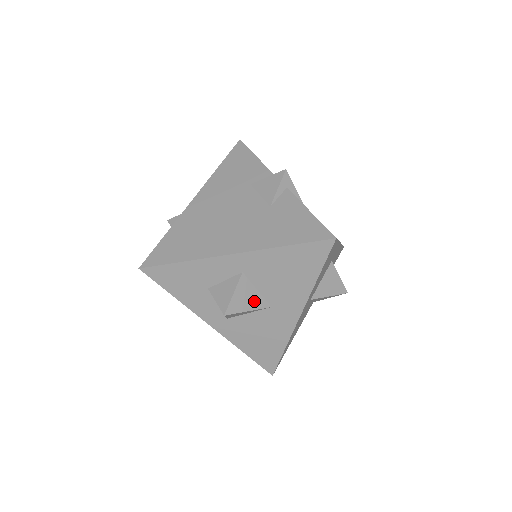
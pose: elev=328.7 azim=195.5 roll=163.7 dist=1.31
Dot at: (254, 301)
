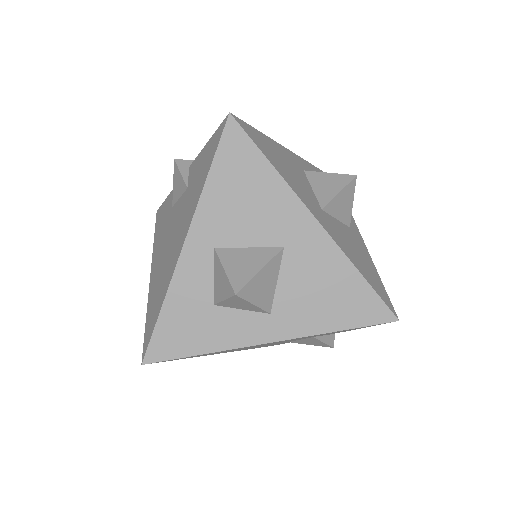
Dot at: (257, 258)
